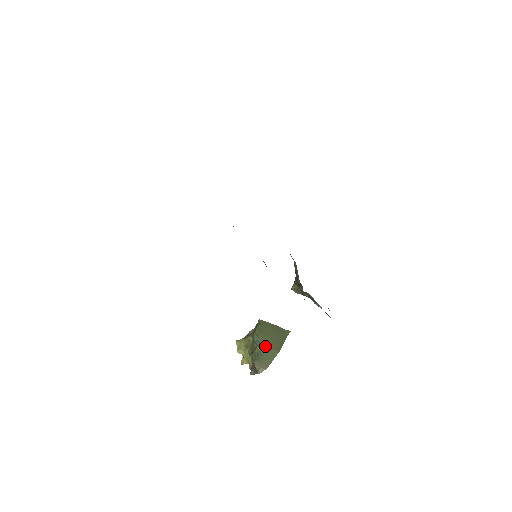
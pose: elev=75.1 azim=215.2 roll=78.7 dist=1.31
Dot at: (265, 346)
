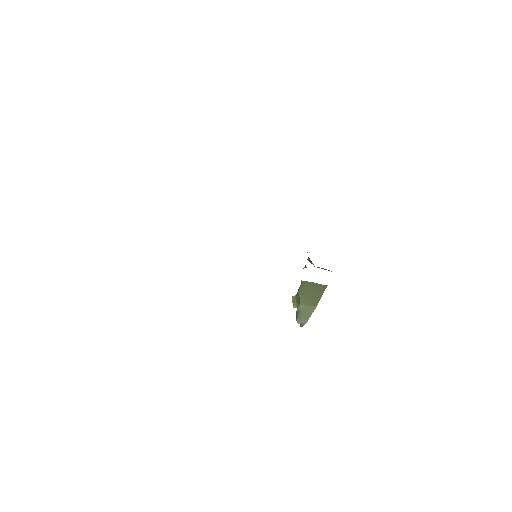
Dot at: (304, 305)
